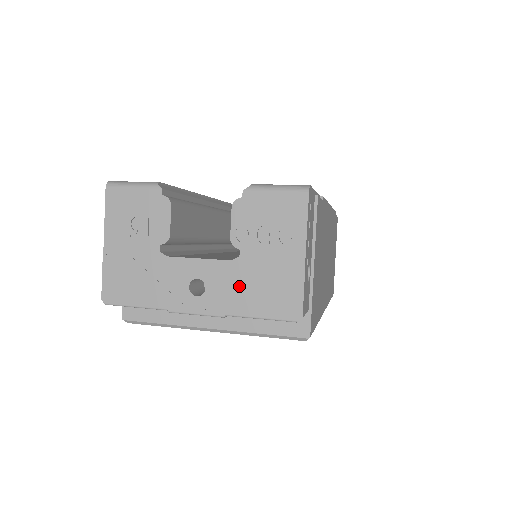
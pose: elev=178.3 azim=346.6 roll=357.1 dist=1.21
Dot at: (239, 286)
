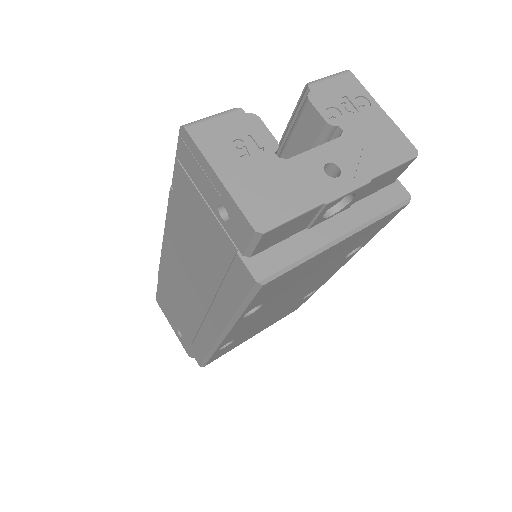
Dot at: (361, 152)
